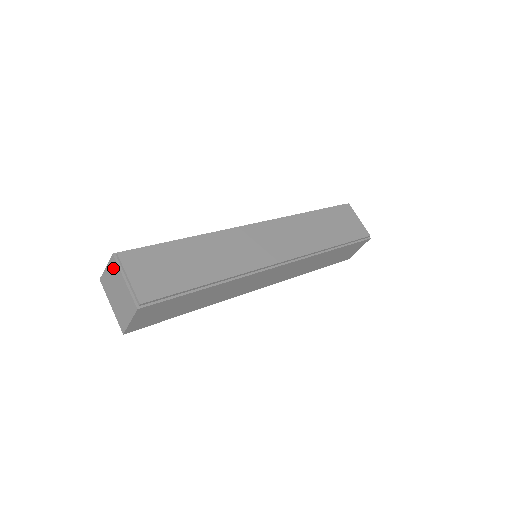
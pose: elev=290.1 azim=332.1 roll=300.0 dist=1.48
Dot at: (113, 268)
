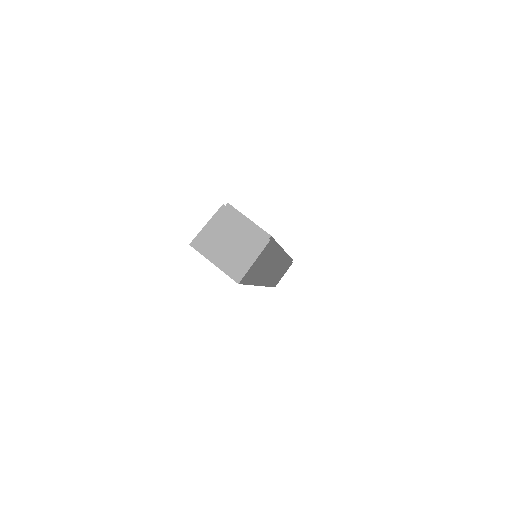
Dot at: (223, 218)
